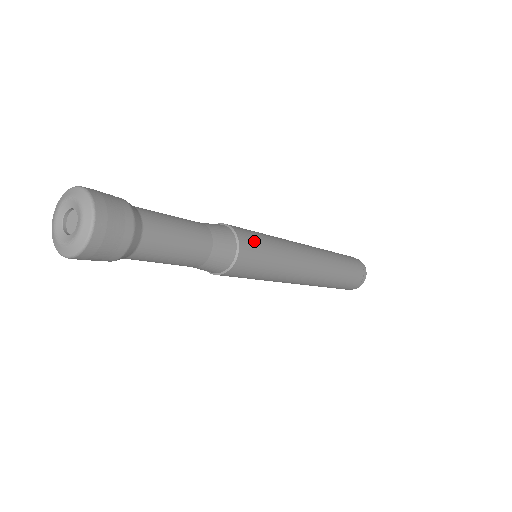
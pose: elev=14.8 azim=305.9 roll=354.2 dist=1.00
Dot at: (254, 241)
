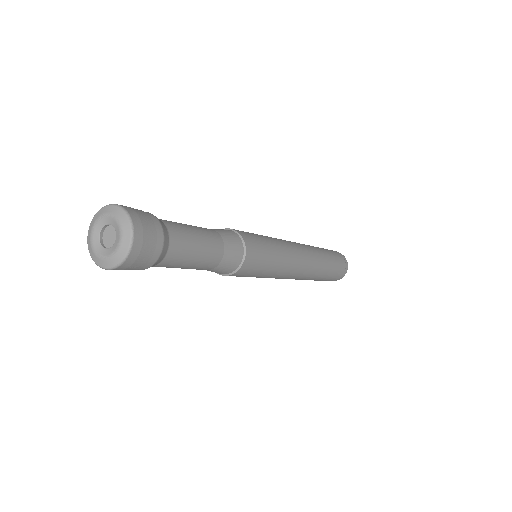
Dot at: (255, 240)
